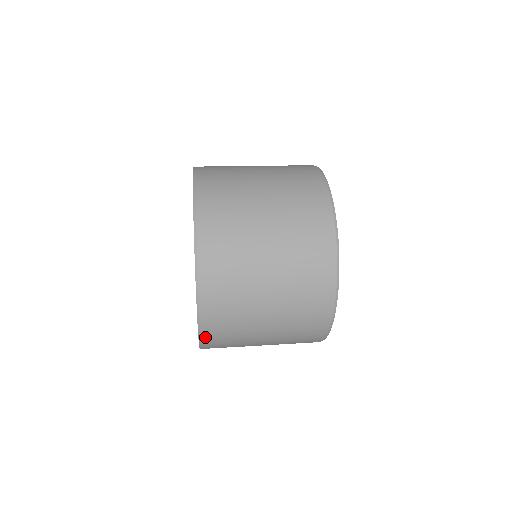
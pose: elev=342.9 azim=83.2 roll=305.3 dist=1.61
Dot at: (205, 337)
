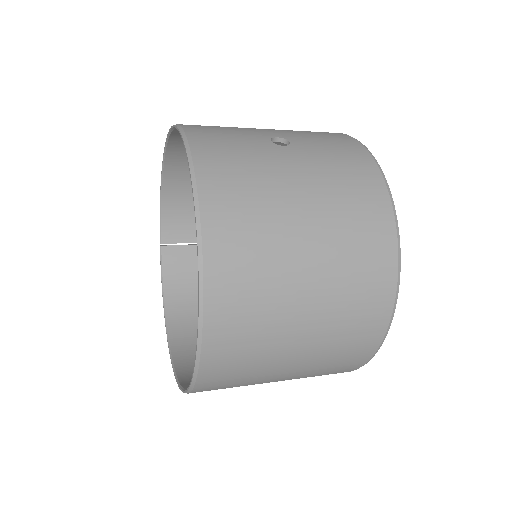
Dot at: occluded
